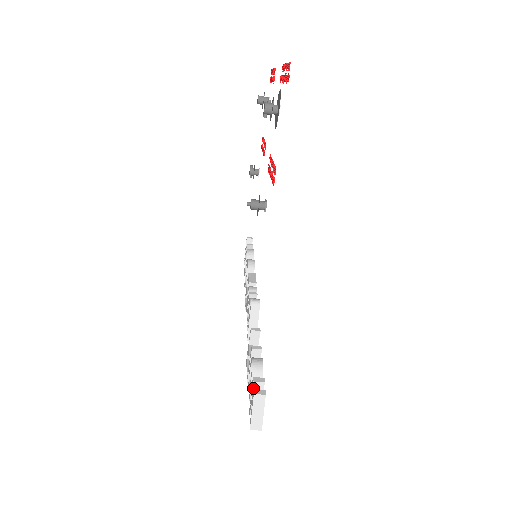
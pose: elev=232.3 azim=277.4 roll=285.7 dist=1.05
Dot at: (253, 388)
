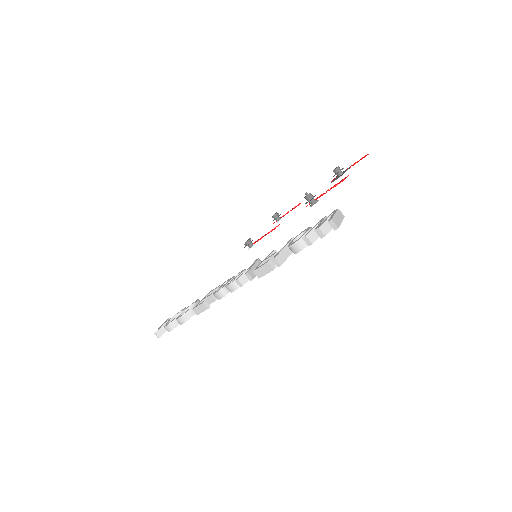
Dot at: occluded
